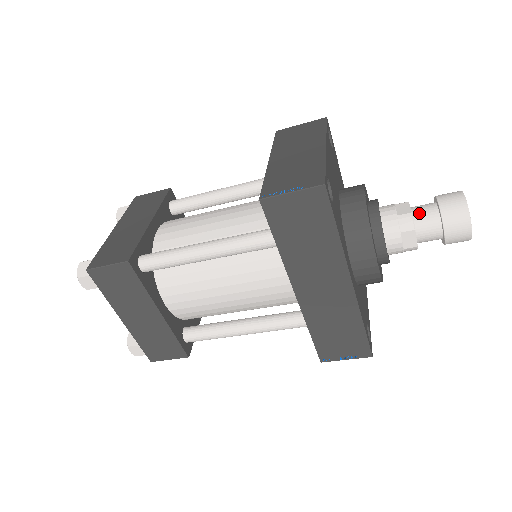
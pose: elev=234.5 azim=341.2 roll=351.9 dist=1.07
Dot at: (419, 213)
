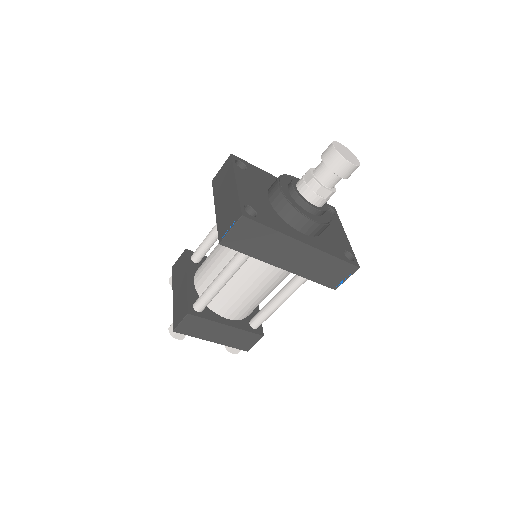
Dot at: (318, 173)
